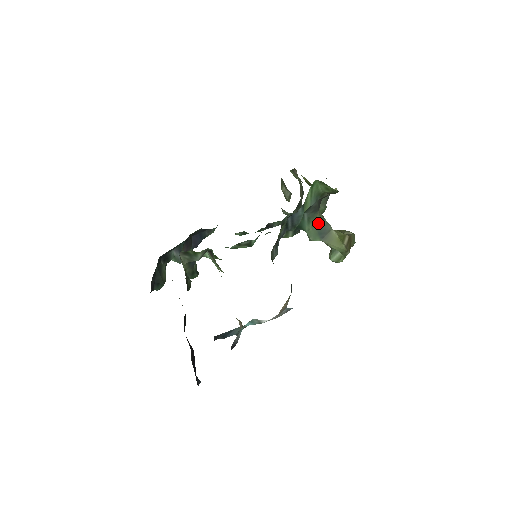
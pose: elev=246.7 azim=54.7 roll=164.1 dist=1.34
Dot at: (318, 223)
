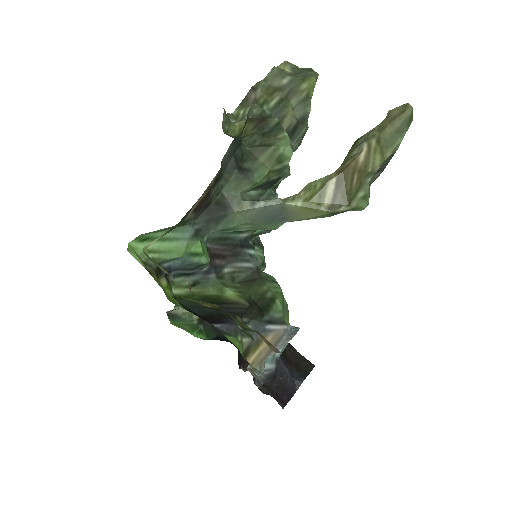
Dot at: (251, 216)
